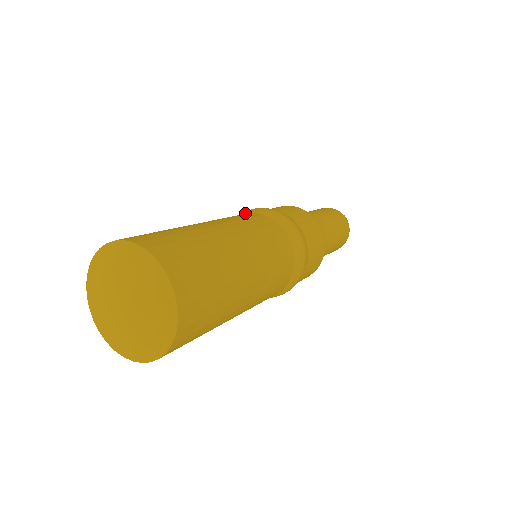
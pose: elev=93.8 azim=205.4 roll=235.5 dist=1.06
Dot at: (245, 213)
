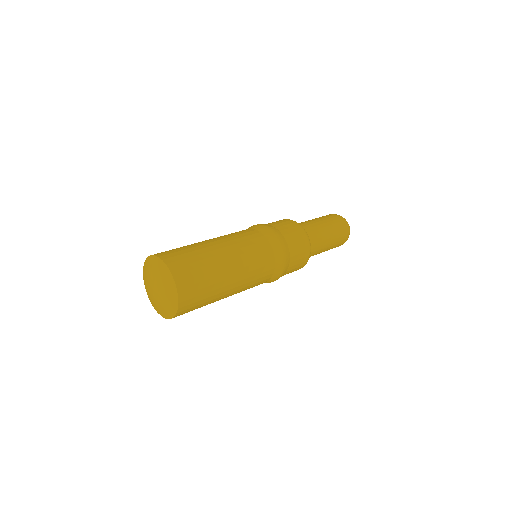
Dot at: occluded
